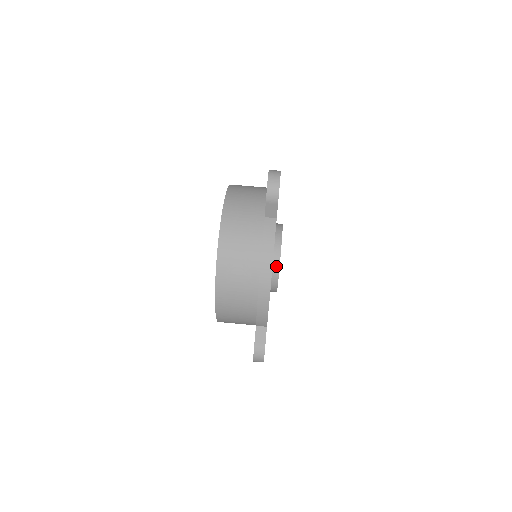
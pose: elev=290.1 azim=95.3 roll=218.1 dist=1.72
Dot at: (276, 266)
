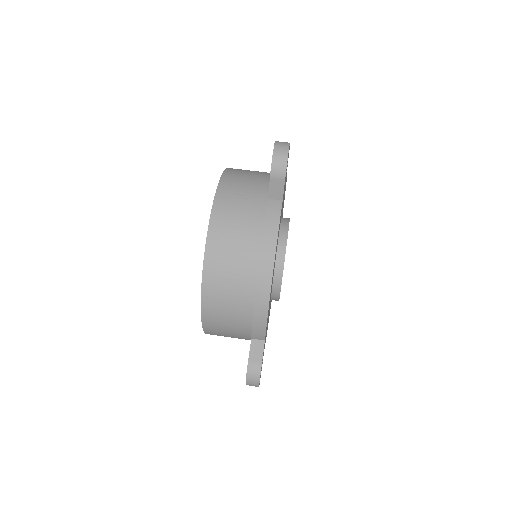
Dot at: (280, 265)
